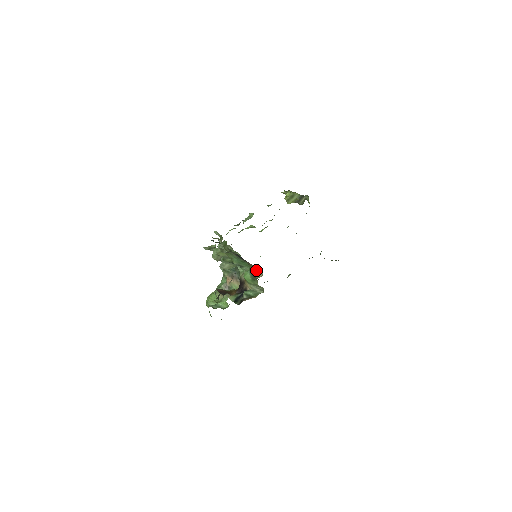
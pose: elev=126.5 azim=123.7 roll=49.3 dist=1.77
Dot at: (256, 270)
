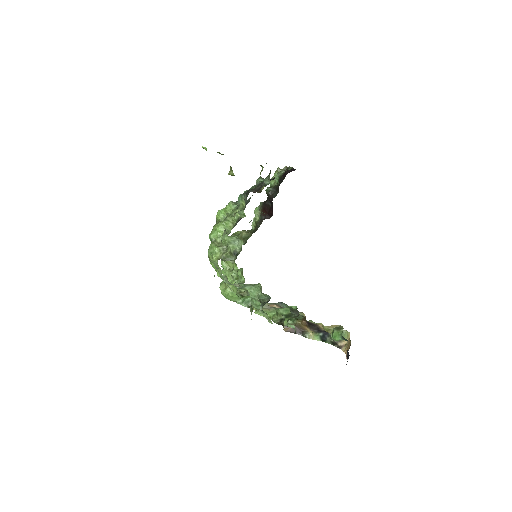
Dot at: (336, 328)
